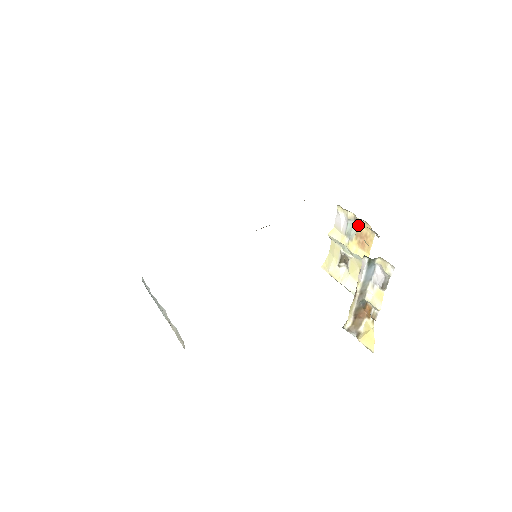
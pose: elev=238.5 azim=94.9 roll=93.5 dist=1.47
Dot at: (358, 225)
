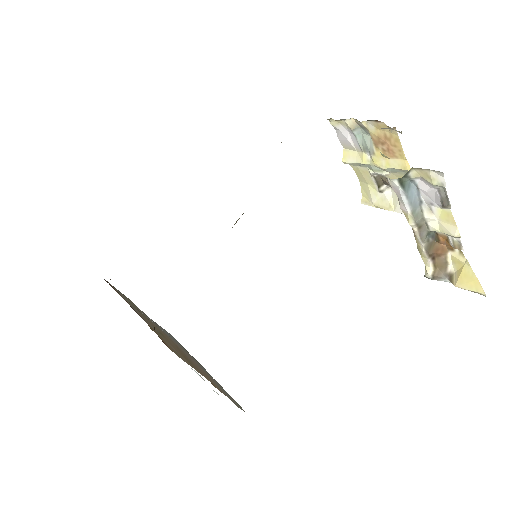
Dot at: (368, 130)
